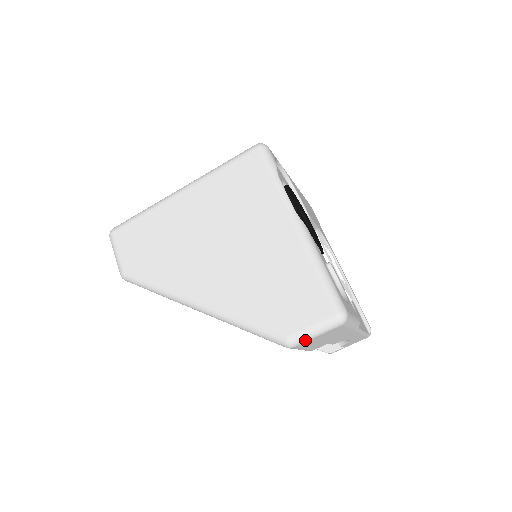
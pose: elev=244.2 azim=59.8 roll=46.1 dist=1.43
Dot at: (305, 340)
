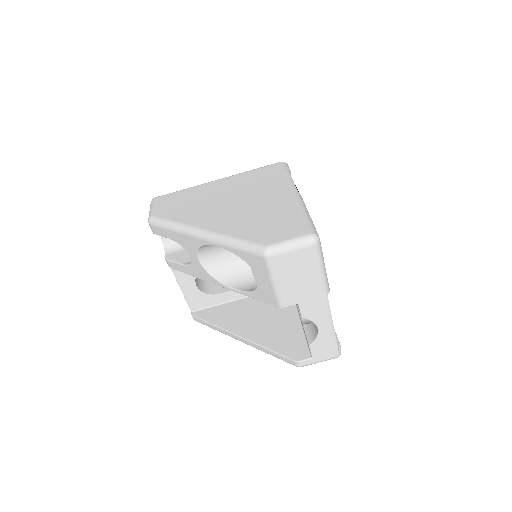
Dot at: (281, 251)
